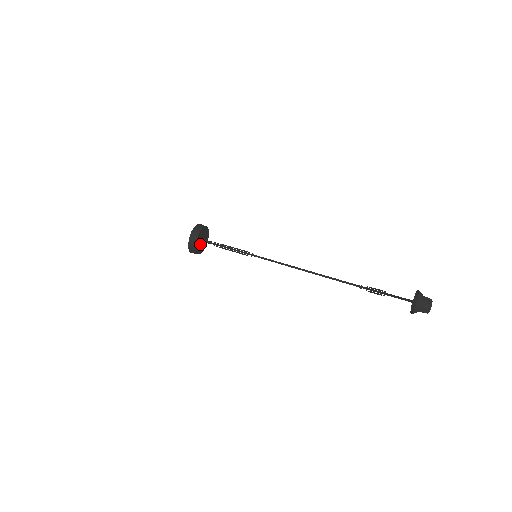
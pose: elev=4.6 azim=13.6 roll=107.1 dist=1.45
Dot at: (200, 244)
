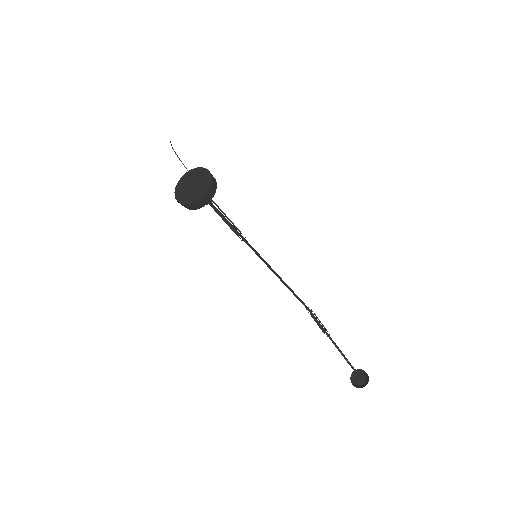
Dot at: occluded
